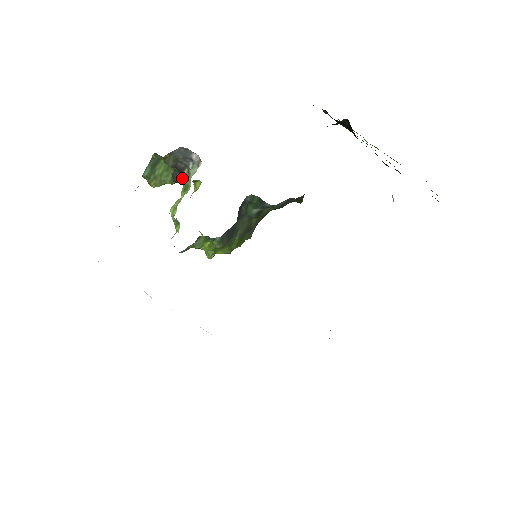
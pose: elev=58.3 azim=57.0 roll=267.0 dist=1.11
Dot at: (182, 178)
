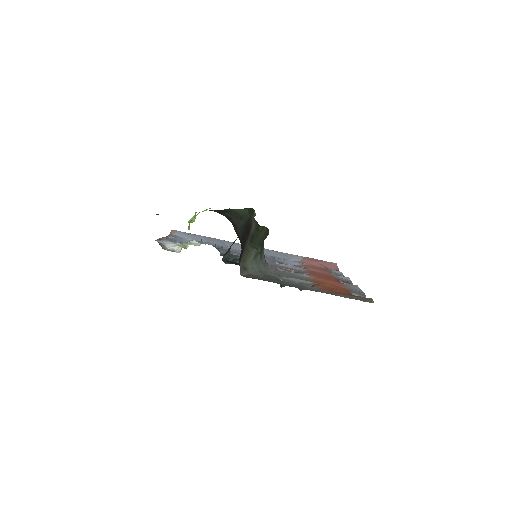
Dot at: occluded
